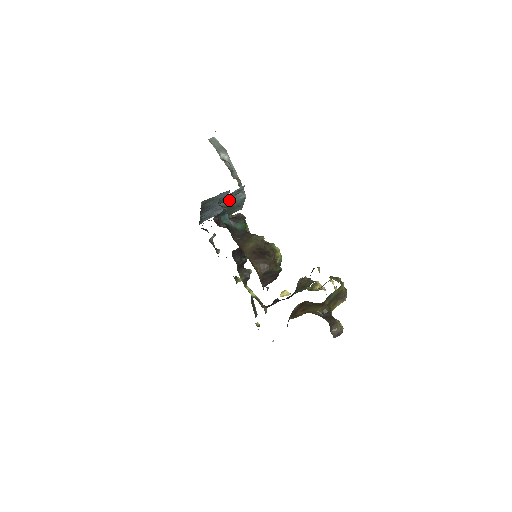
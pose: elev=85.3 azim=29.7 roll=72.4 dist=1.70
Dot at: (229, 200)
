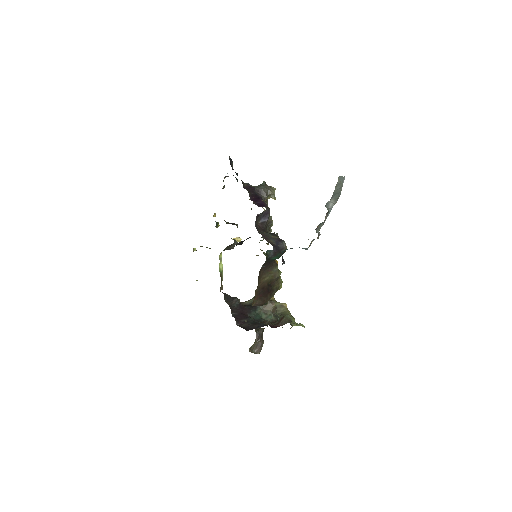
Dot at: occluded
